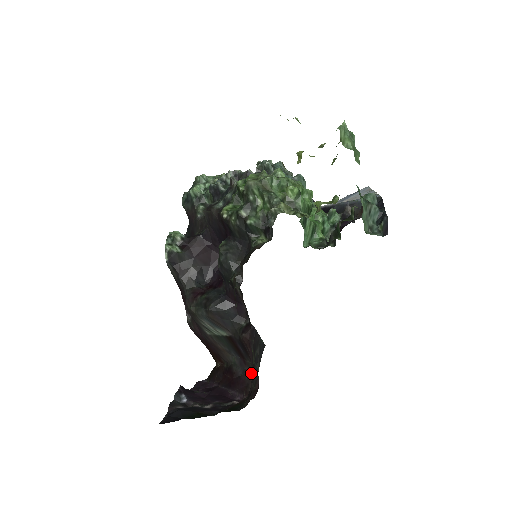
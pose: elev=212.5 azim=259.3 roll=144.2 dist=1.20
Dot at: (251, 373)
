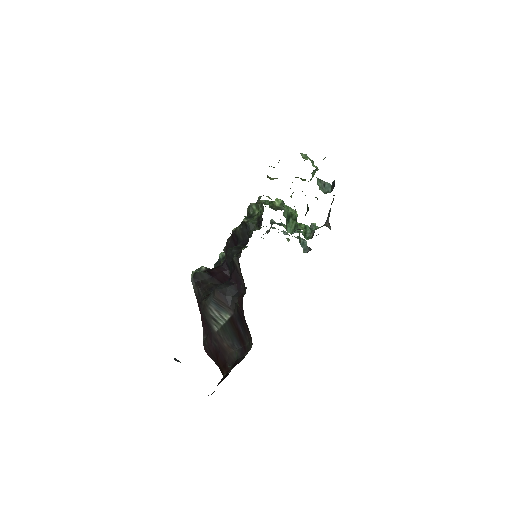
Dot at: occluded
